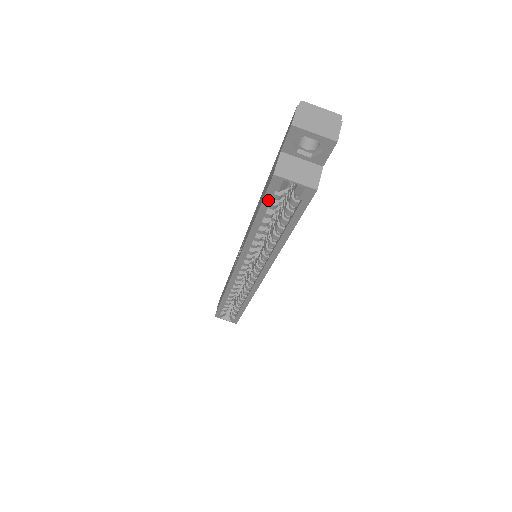
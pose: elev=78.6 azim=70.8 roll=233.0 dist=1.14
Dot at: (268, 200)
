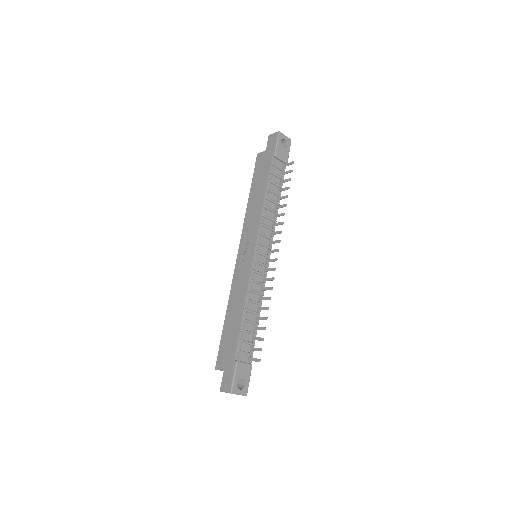
Dot at: (221, 347)
